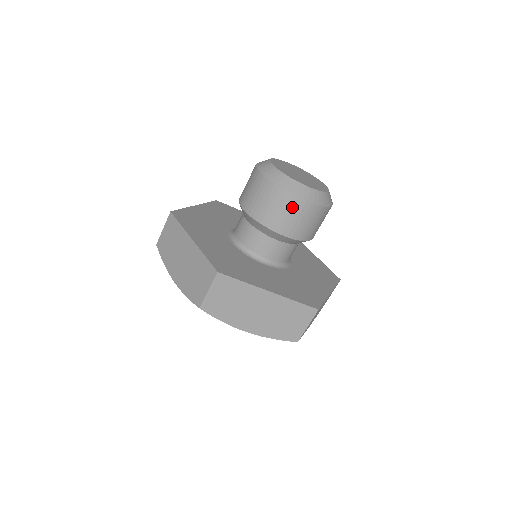
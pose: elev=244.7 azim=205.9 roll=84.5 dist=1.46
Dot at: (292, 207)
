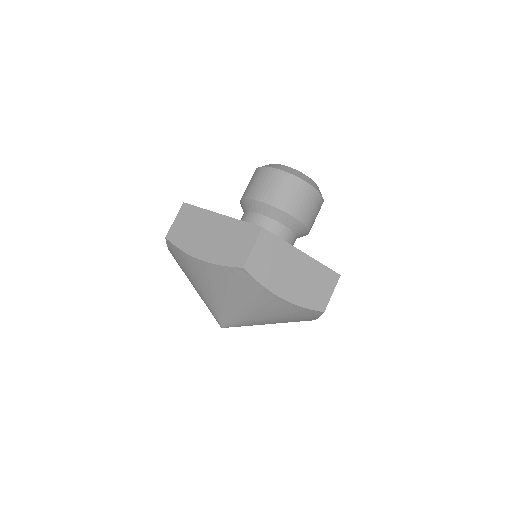
Dot at: (302, 191)
